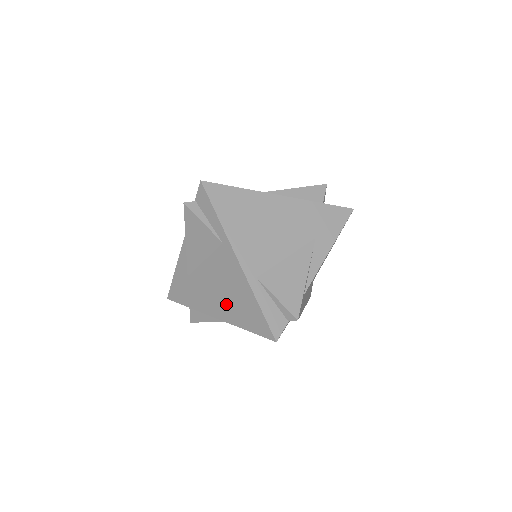
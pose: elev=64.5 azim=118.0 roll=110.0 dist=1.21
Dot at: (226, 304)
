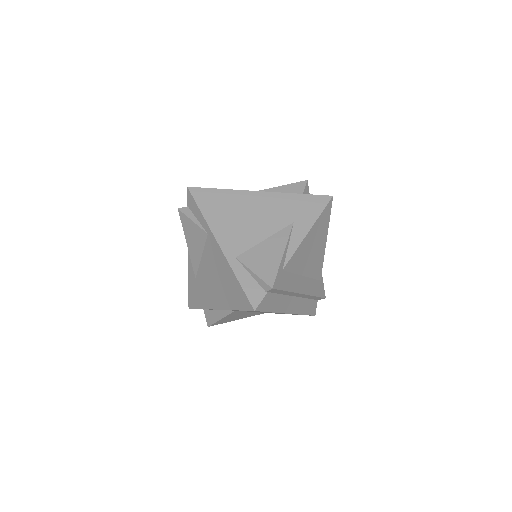
Dot at: (220, 291)
